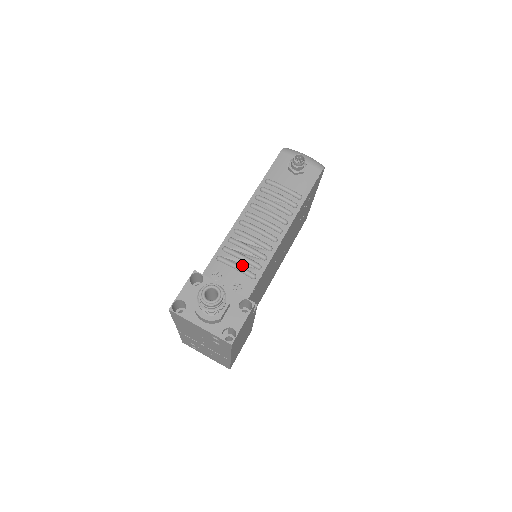
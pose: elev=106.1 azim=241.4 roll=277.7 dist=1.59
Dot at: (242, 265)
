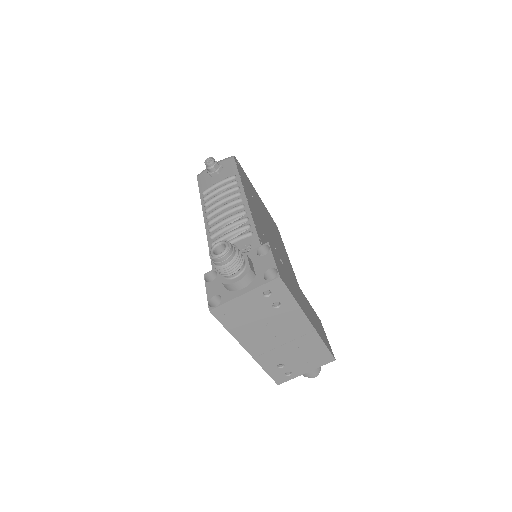
Dot at: (235, 238)
